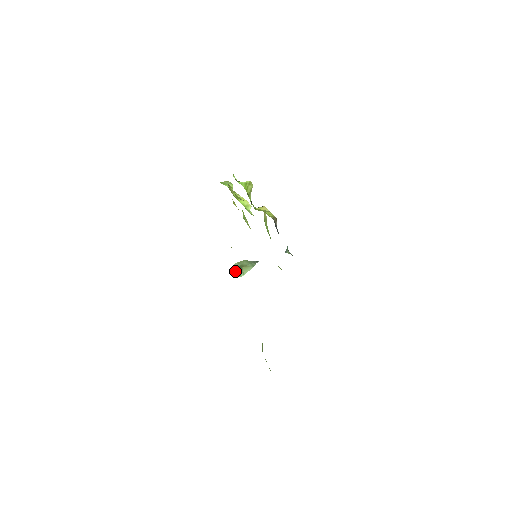
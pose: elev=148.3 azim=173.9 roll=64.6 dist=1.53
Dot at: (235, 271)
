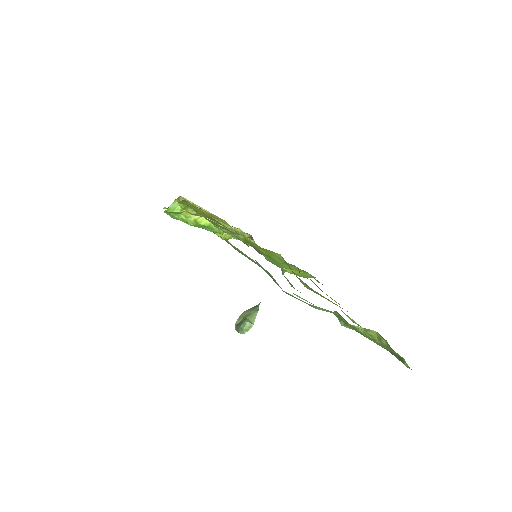
Dot at: (241, 326)
